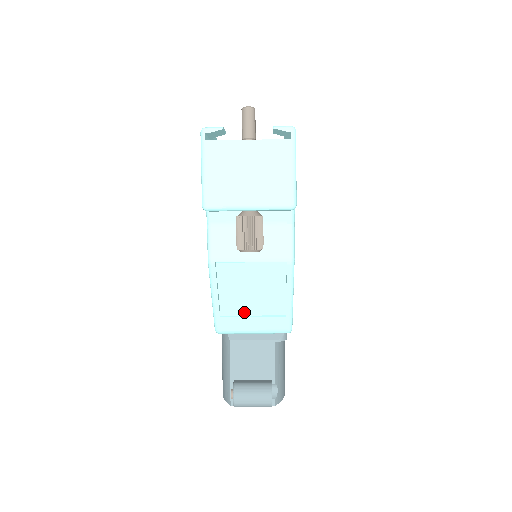
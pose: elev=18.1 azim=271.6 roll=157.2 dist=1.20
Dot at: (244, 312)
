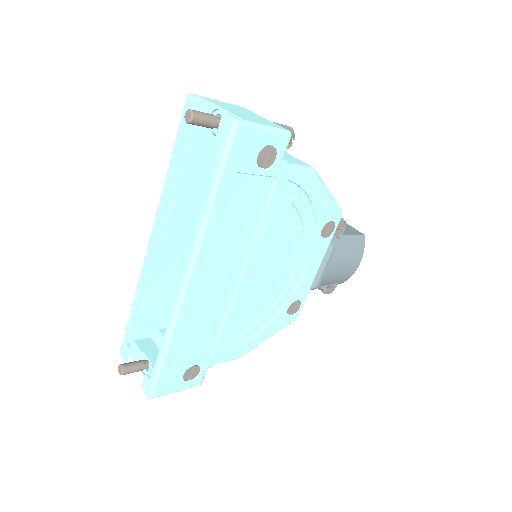
Dot at: occluded
